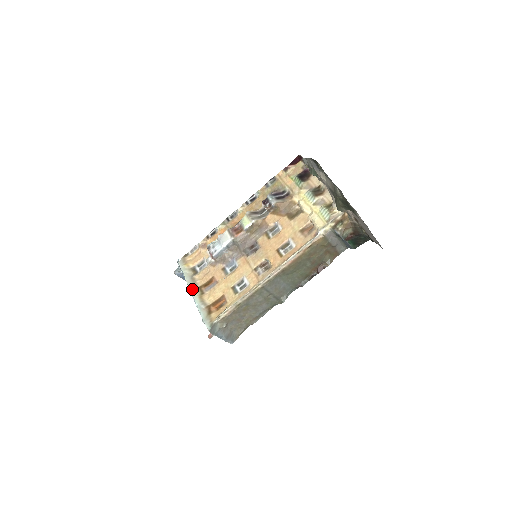
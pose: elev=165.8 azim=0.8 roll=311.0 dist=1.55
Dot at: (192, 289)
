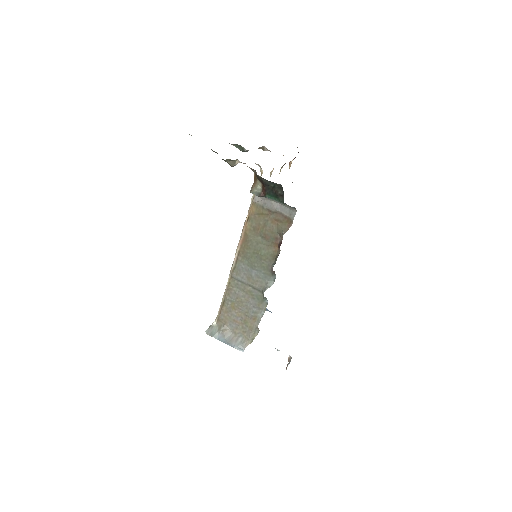
Dot at: occluded
